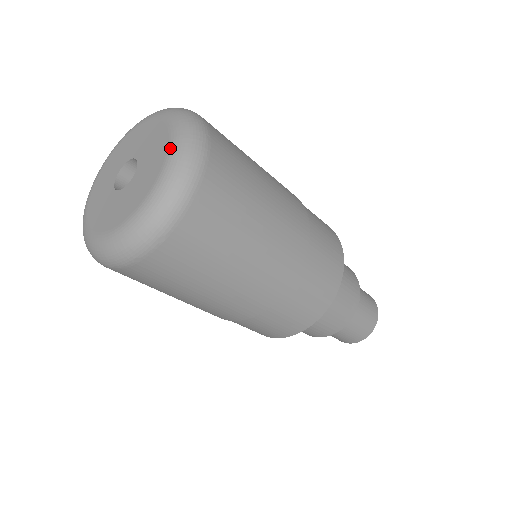
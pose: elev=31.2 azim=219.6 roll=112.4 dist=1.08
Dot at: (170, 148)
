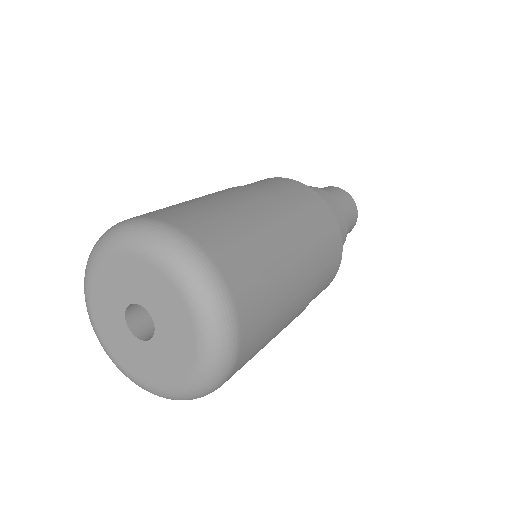
Dot at: (178, 387)
